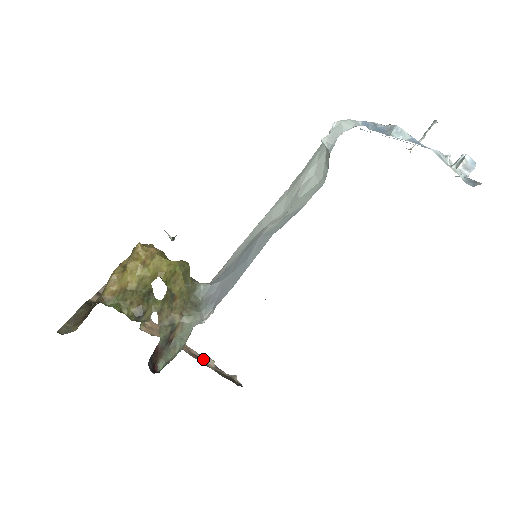
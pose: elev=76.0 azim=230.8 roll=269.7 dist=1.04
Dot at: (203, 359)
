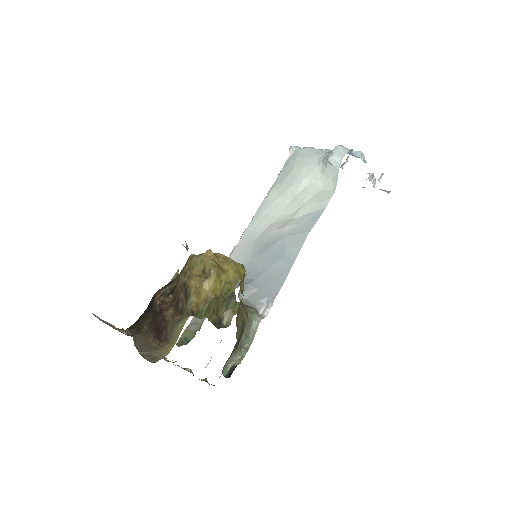
Dot at: (186, 370)
